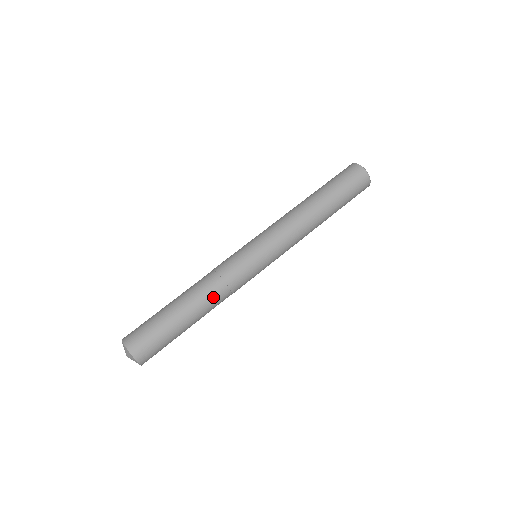
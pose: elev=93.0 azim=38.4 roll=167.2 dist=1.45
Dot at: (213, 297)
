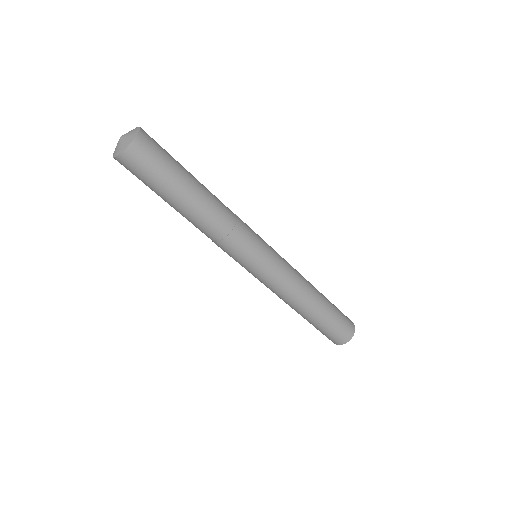
Dot at: (223, 207)
